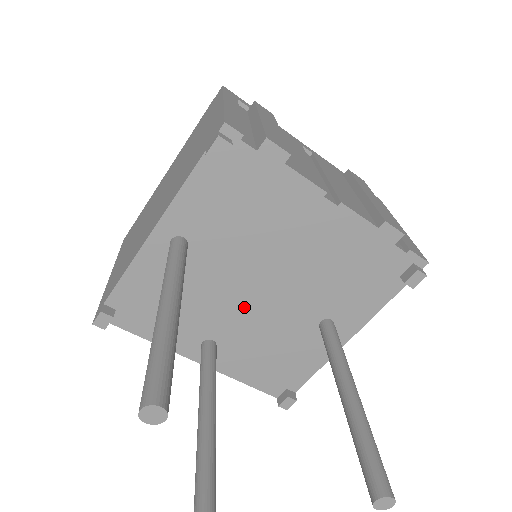
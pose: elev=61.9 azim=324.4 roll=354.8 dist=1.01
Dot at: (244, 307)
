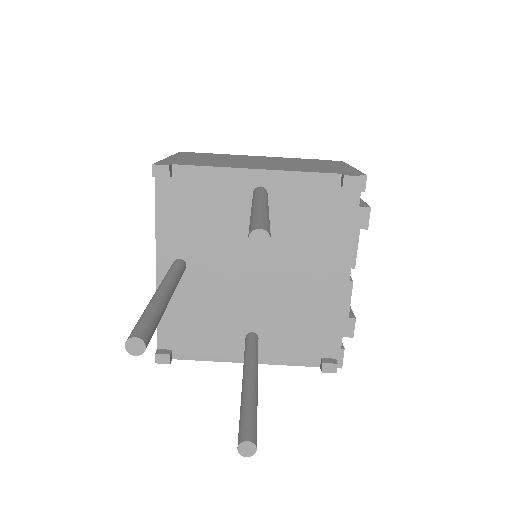
Dot at: (232, 270)
